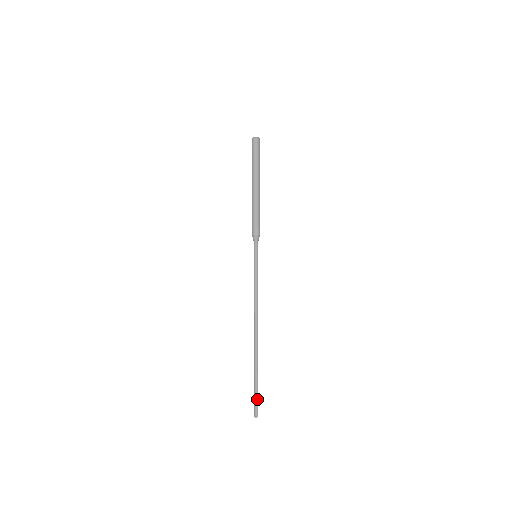
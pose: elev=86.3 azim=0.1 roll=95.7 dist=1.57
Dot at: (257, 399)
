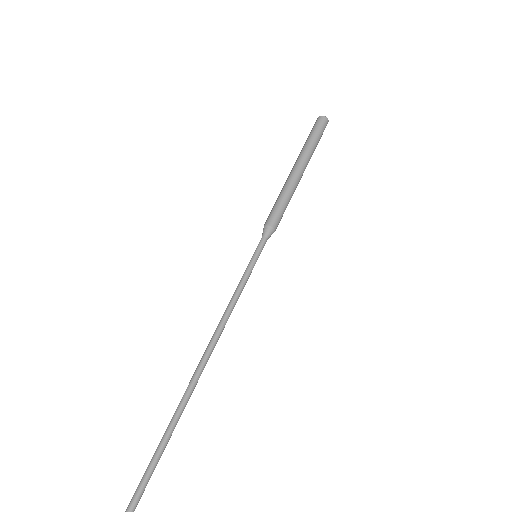
Dot at: (144, 490)
